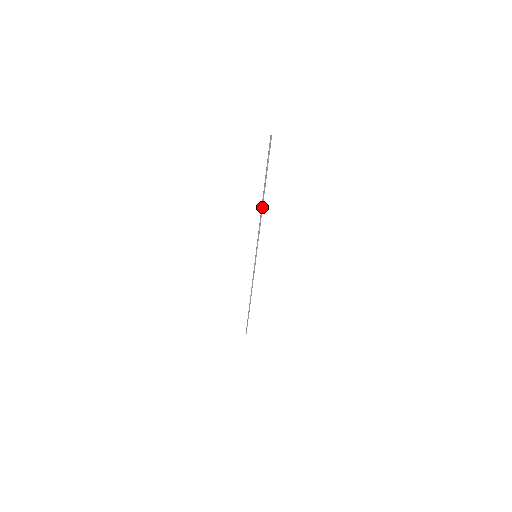
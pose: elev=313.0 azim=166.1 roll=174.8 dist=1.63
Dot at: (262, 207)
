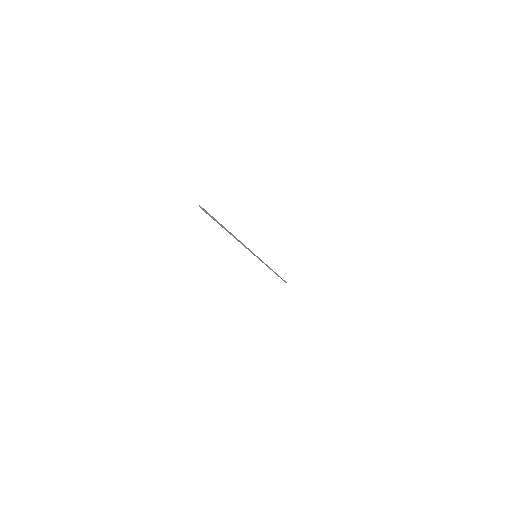
Dot at: (235, 237)
